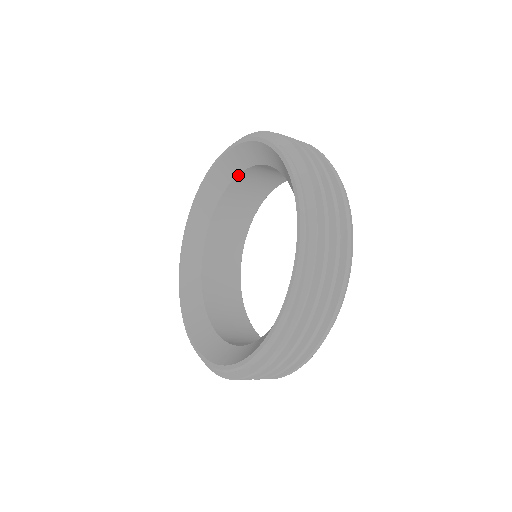
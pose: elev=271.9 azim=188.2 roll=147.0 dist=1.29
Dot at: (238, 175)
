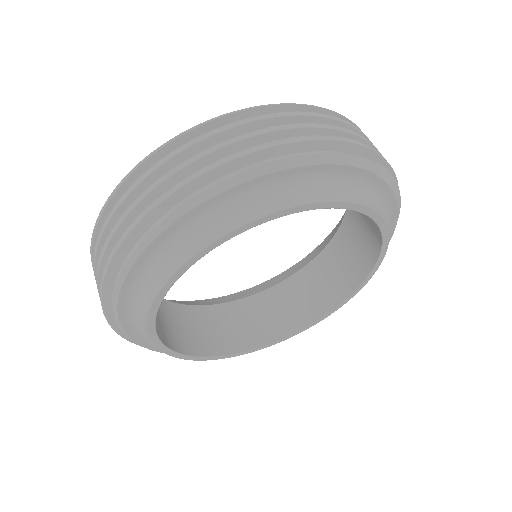
Dot at: (335, 236)
